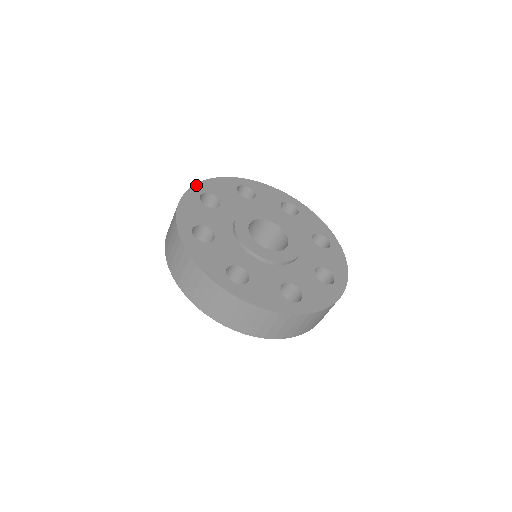
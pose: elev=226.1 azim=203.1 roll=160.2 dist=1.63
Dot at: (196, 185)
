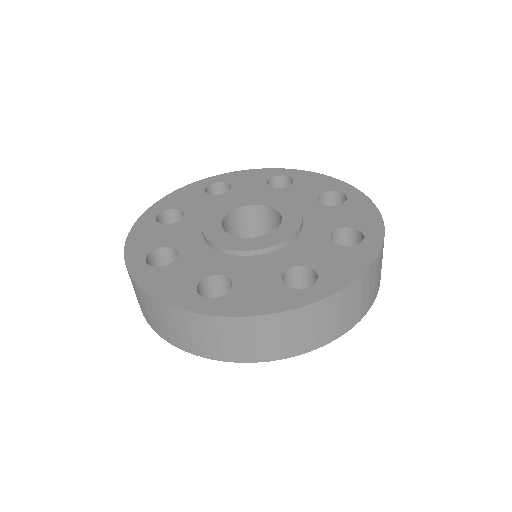
Dot at: (127, 261)
